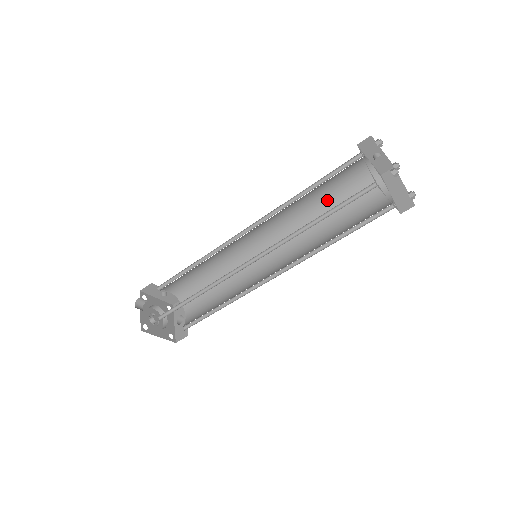
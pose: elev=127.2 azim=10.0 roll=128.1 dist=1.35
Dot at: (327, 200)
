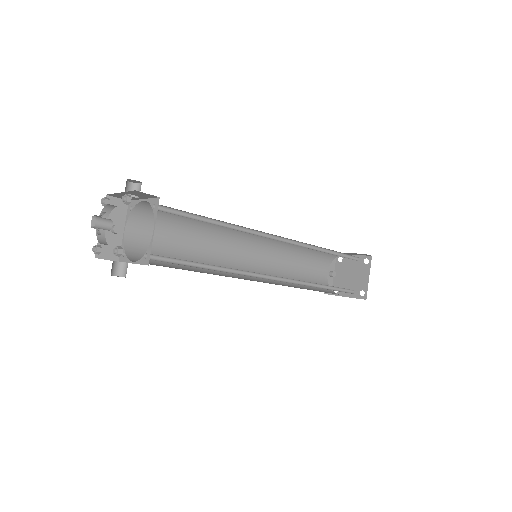
Dot at: (298, 276)
